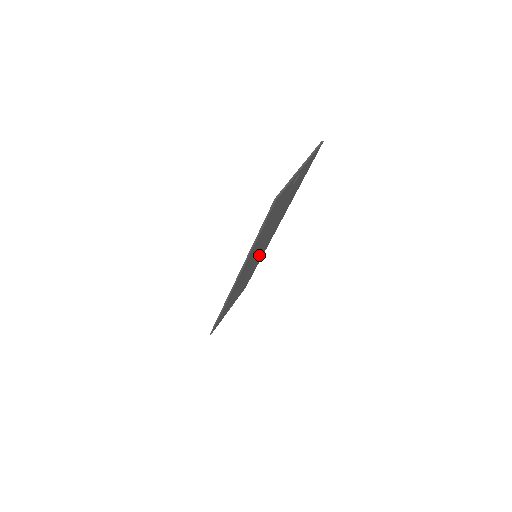
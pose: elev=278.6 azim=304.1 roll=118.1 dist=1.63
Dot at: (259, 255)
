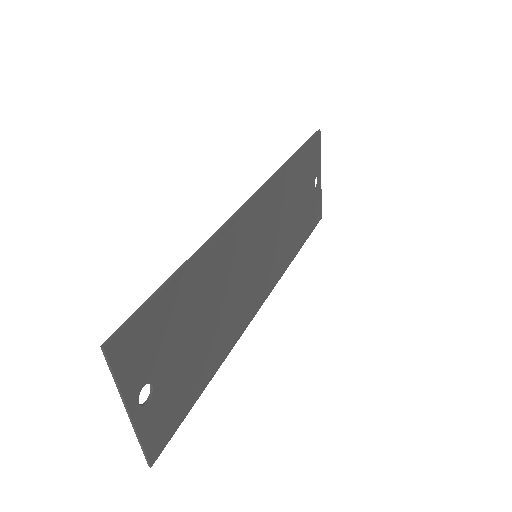
Dot at: (246, 292)
